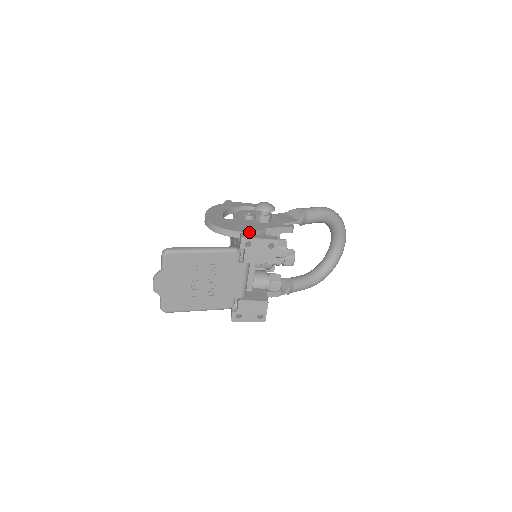
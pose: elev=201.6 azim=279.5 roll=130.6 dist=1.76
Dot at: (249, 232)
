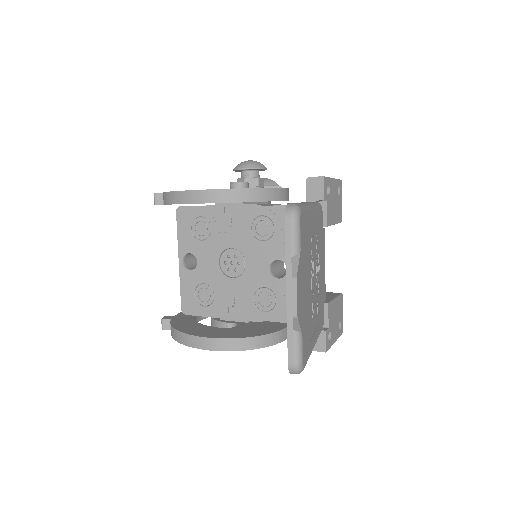
Dot at: (288, 189)
